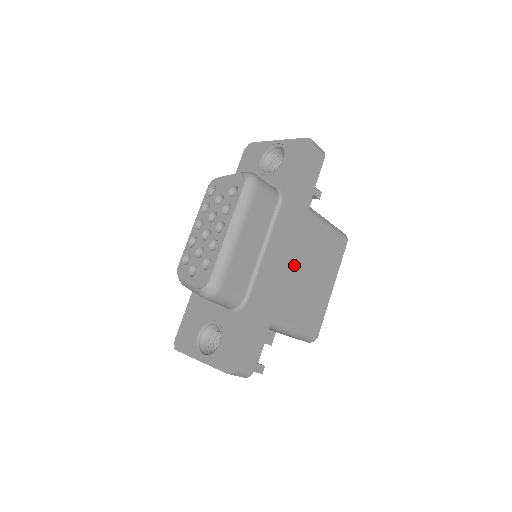
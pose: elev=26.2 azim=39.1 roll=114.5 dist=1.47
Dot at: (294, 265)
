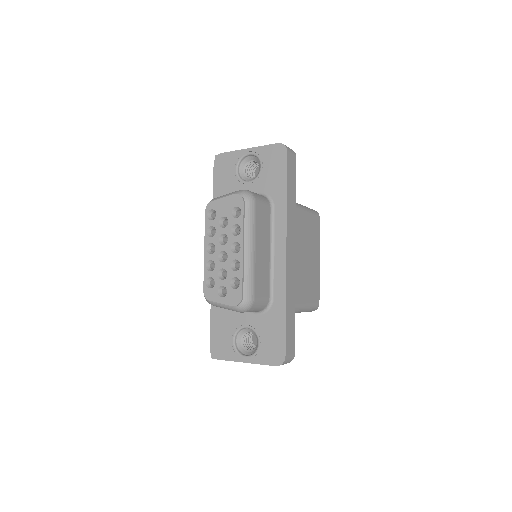
Dot at: occluded
